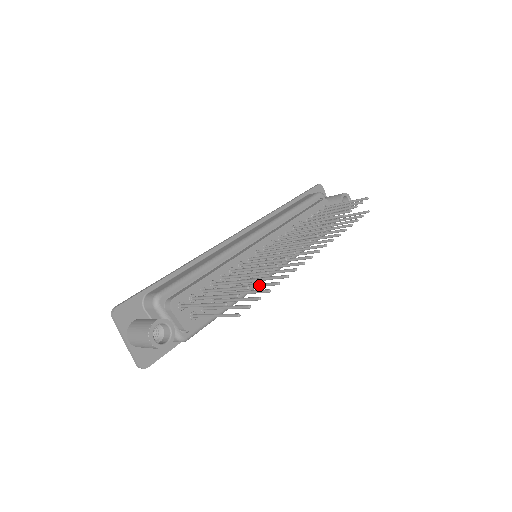
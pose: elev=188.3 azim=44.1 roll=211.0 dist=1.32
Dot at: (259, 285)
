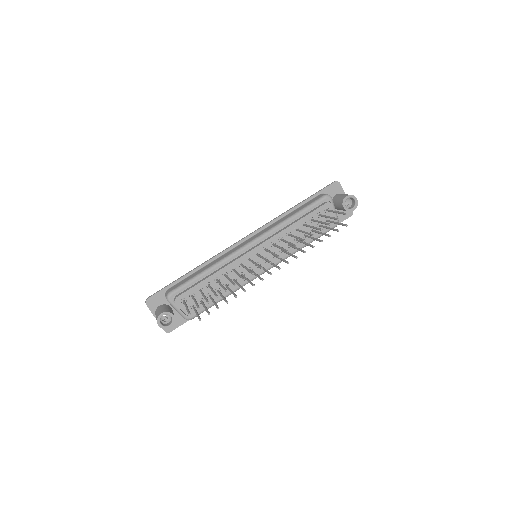
Dot at: (231, 292)
